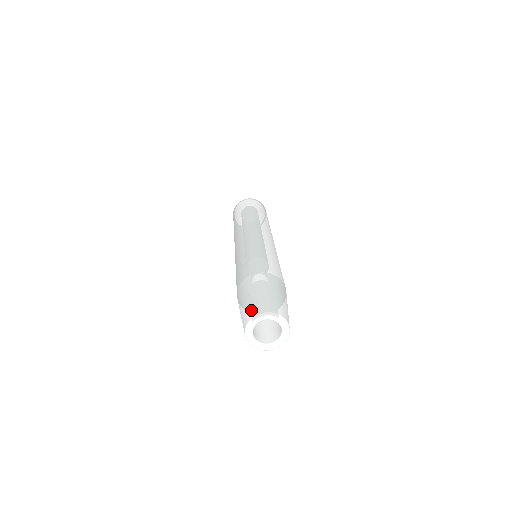
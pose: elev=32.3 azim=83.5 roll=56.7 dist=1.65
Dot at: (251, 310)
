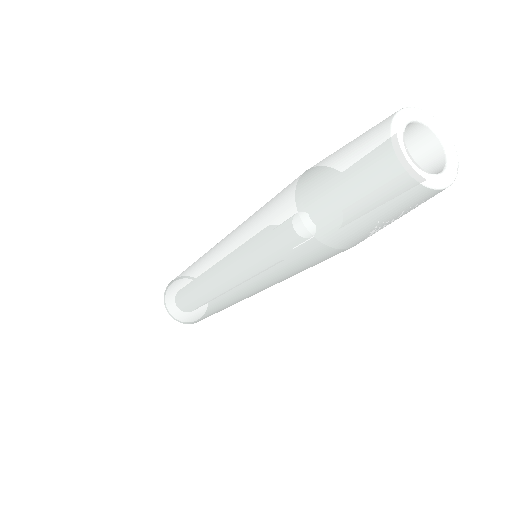
Dot at: occluded
